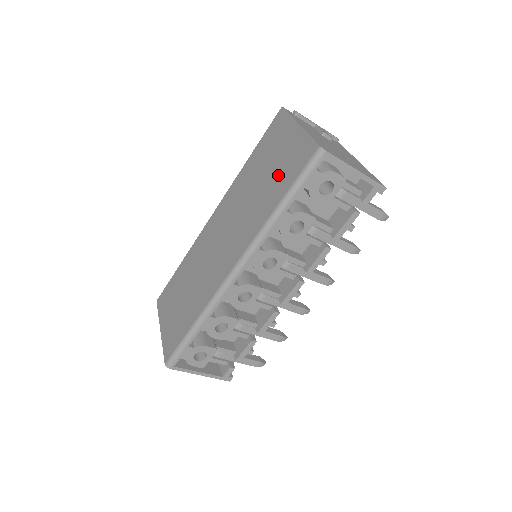
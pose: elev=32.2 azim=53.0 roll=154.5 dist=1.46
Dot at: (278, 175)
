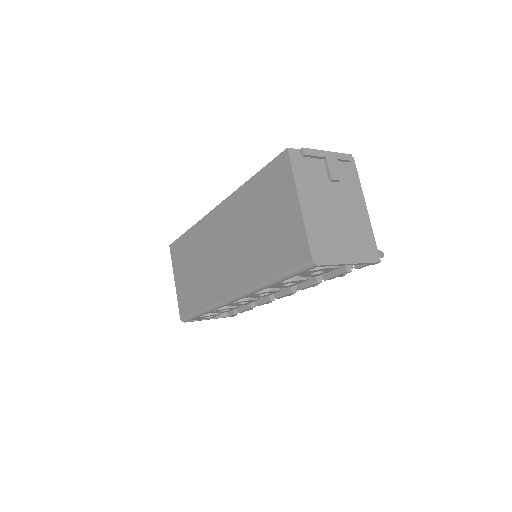
Dot at: (274, 244)
